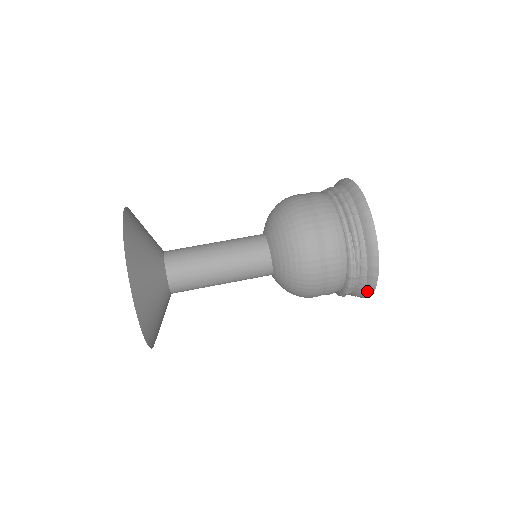
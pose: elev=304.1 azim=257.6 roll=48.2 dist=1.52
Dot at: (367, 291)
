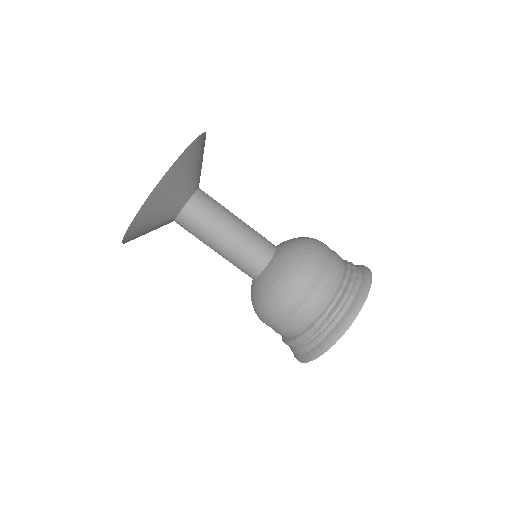
Dot at: (299, 357)
